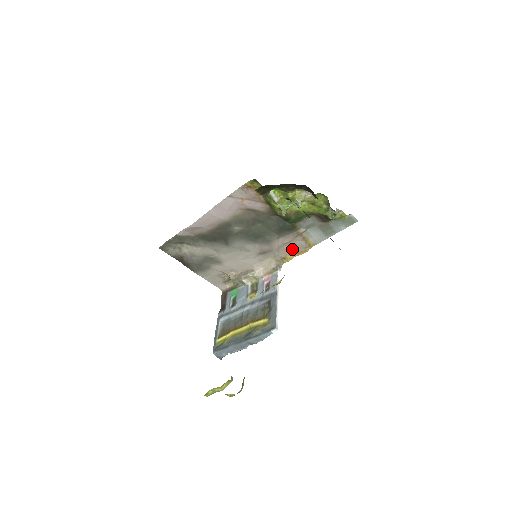
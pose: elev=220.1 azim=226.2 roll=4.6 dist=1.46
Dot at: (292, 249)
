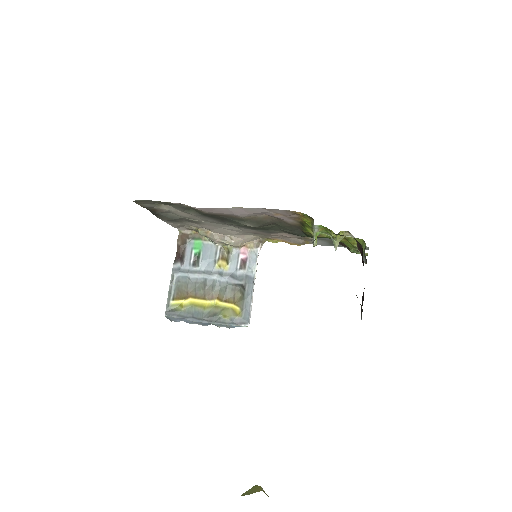
Dot at: (286, 239)
